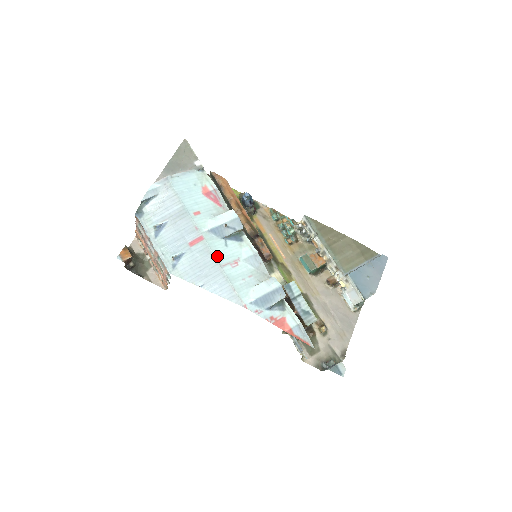
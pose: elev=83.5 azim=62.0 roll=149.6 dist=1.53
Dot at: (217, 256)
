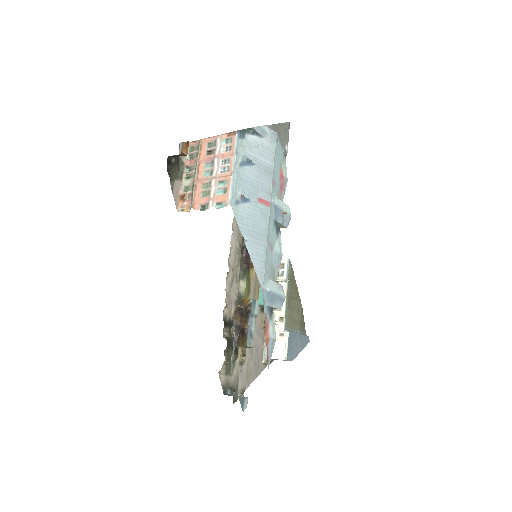
Dot at: (269, 229)
